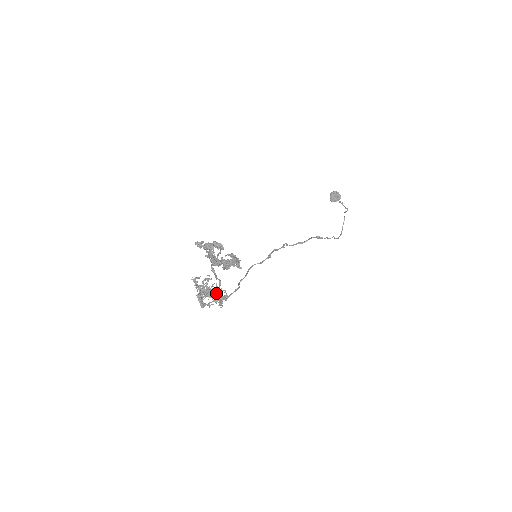
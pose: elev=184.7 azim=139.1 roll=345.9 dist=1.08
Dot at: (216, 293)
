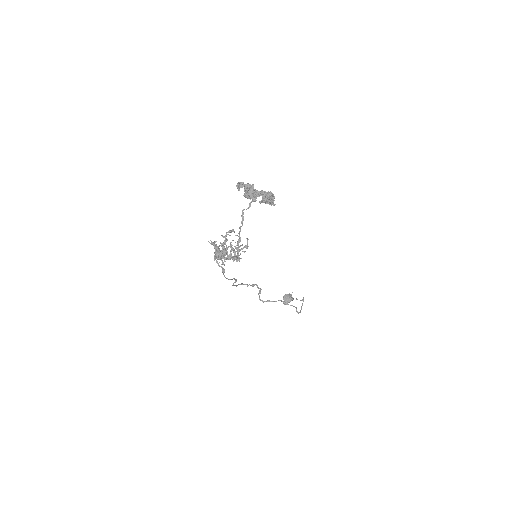
Dot at: (238, 241)
